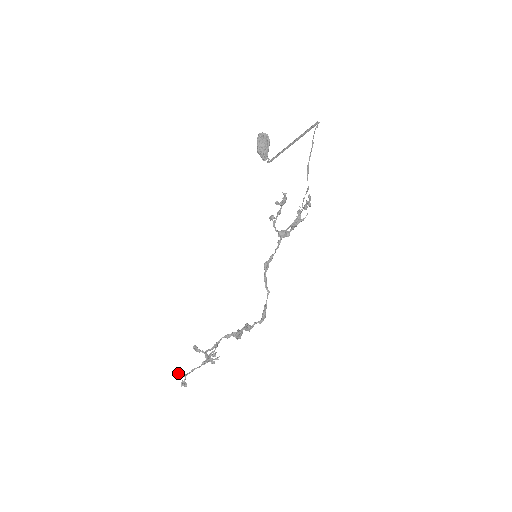
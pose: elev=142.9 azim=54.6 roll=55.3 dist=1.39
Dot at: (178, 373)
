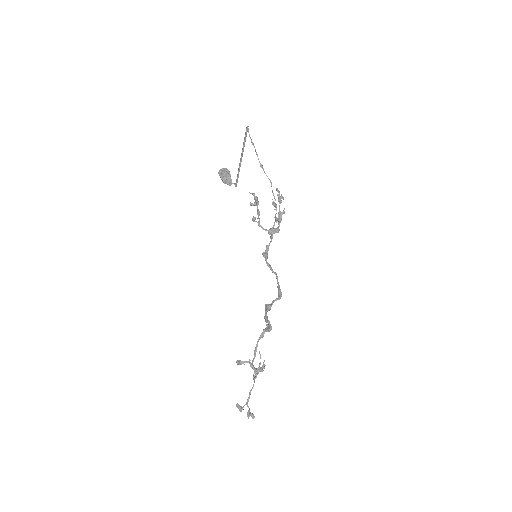
Dot at: (239, 405)
